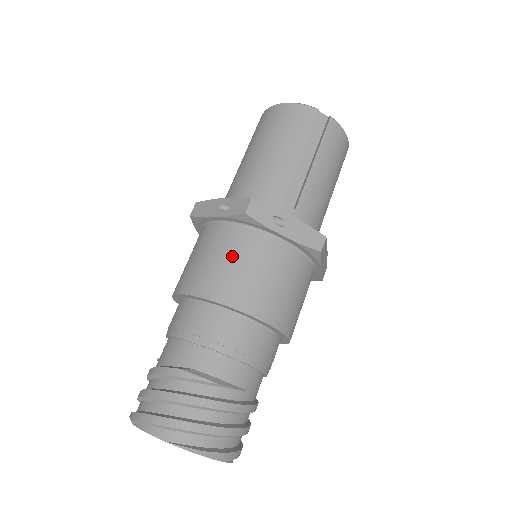
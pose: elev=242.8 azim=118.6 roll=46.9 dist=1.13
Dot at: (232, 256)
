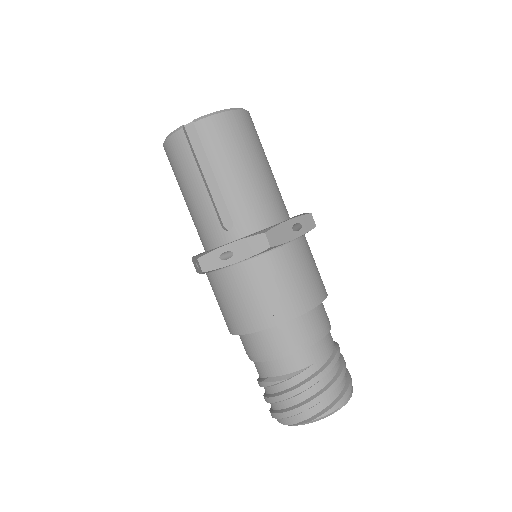
Dot at: (226, 298)
